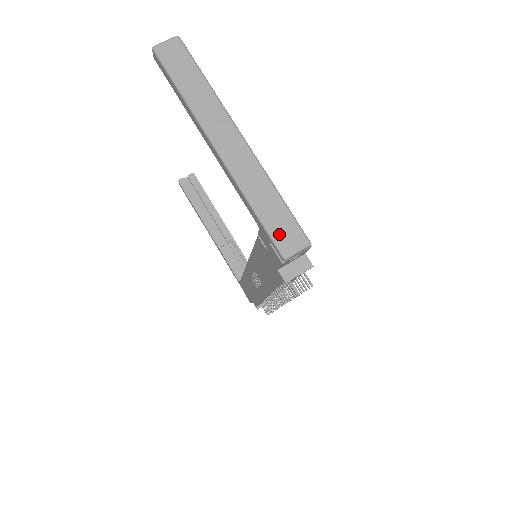
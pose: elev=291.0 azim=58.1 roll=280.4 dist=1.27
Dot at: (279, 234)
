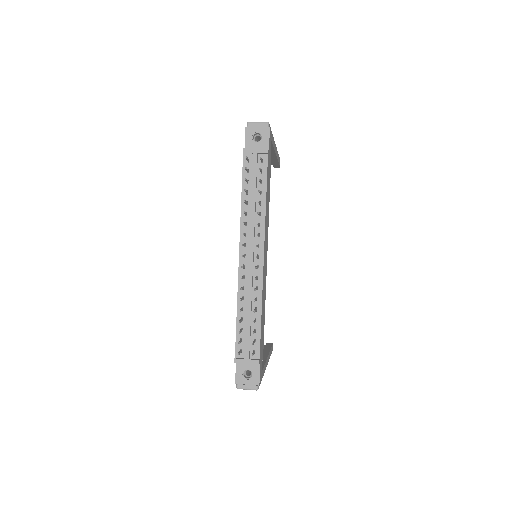
Dot at: occluded
